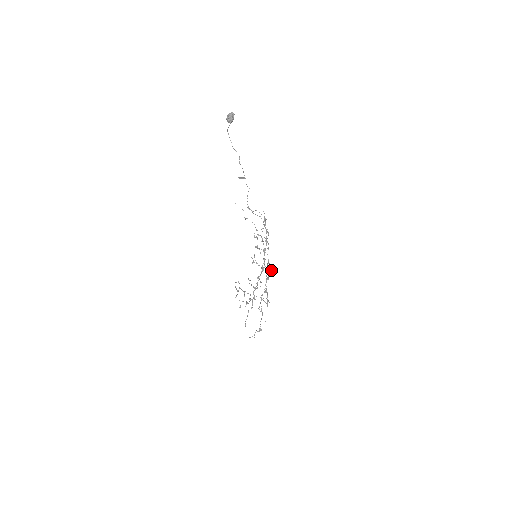
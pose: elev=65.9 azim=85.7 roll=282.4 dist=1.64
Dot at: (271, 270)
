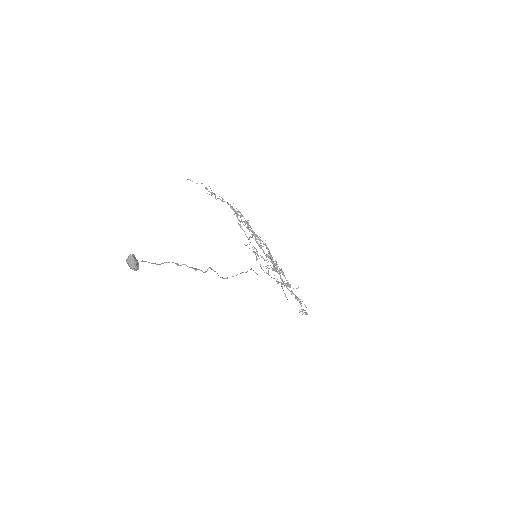
Dot at: occluded
